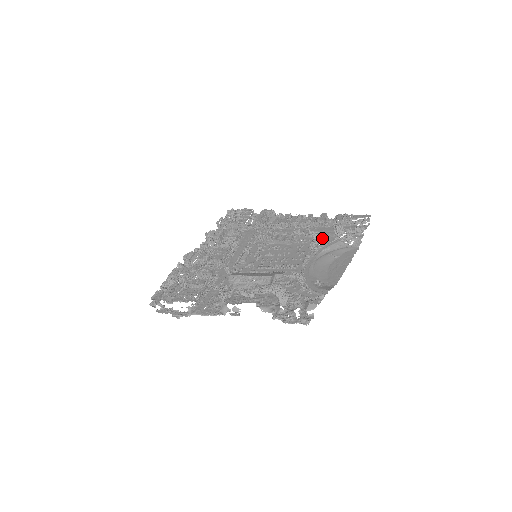
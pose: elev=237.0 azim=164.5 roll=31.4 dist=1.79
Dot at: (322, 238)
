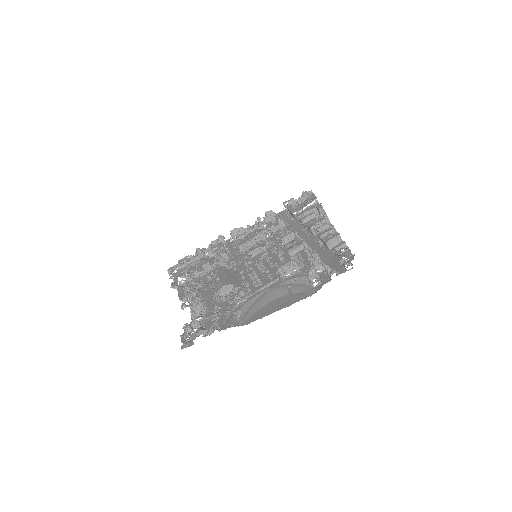
Dot at: occluded
